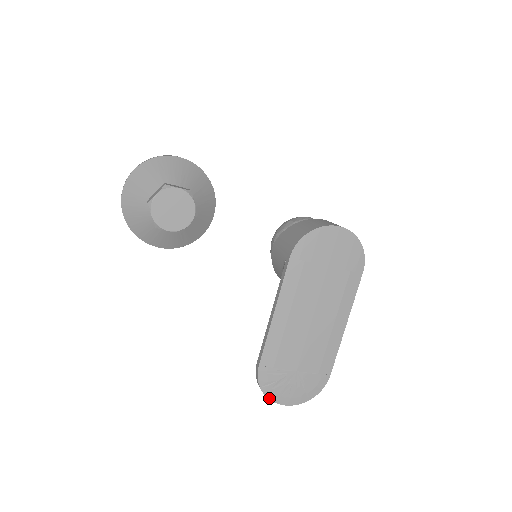
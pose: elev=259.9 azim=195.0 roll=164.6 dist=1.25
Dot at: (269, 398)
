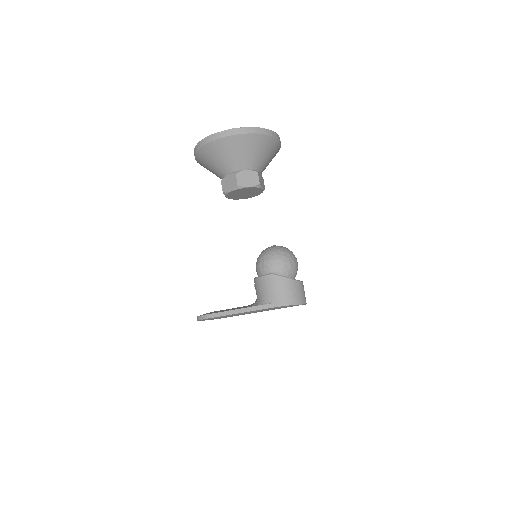
Dot at: (198, 320)
